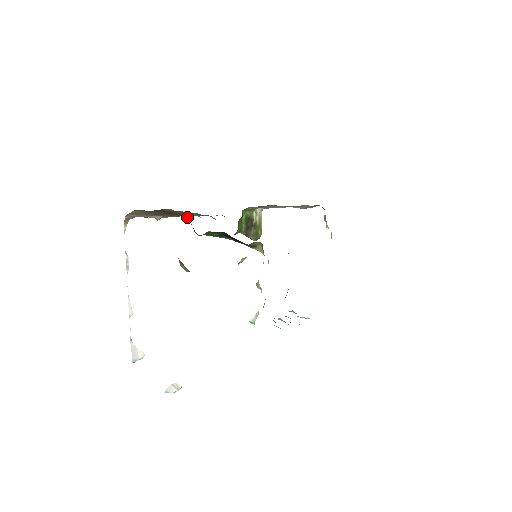
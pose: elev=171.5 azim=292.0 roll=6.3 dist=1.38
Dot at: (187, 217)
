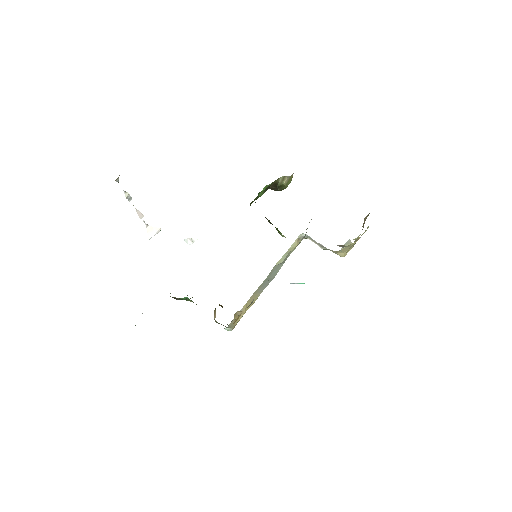
Dot at: occluded
